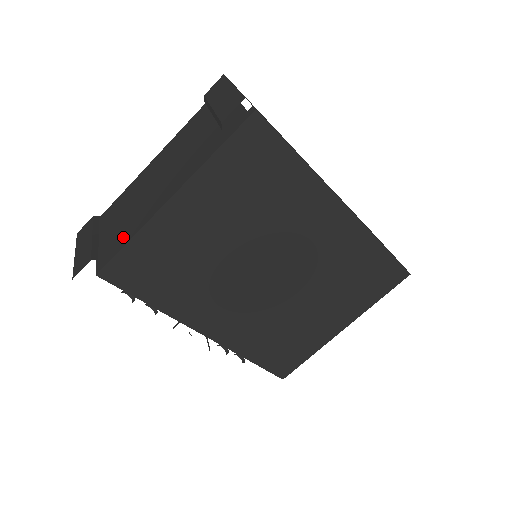
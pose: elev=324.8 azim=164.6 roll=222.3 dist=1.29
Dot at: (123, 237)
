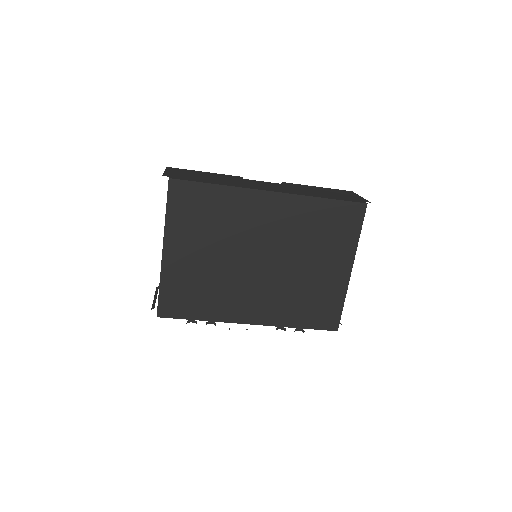
Dot at: occluded
